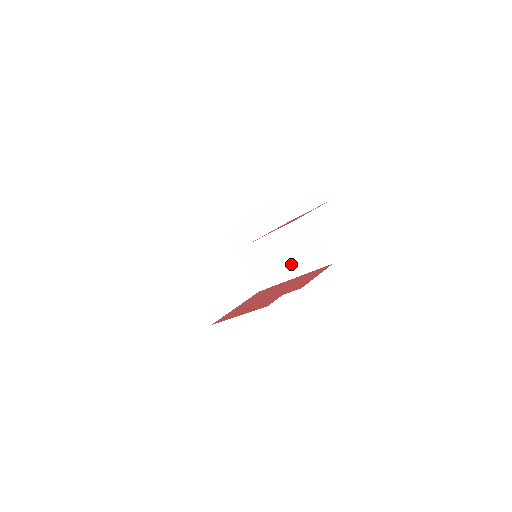
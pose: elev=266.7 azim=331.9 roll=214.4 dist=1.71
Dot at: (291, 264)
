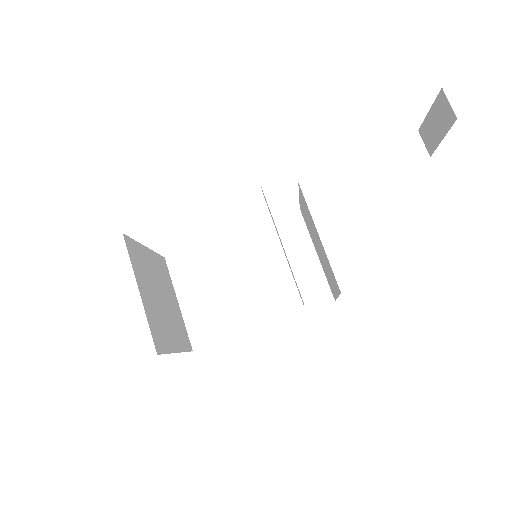
Dot at: (266, 304)
